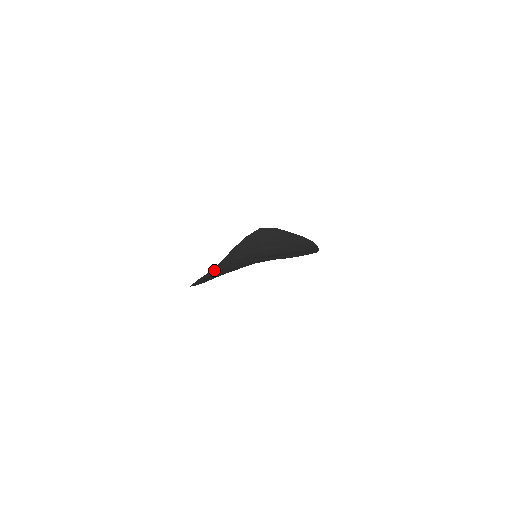
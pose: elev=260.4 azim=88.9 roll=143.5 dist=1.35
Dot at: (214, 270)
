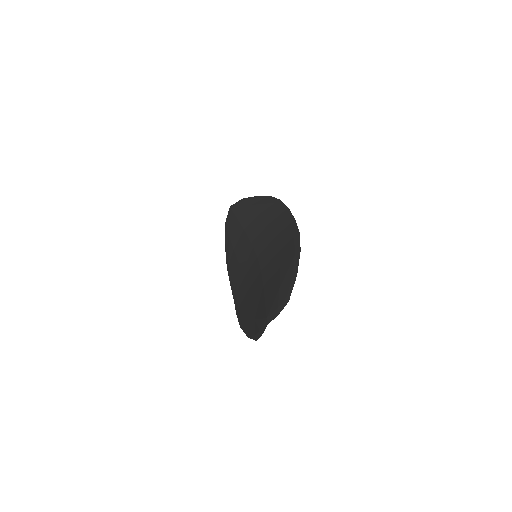
Dot at: (261, 334)
